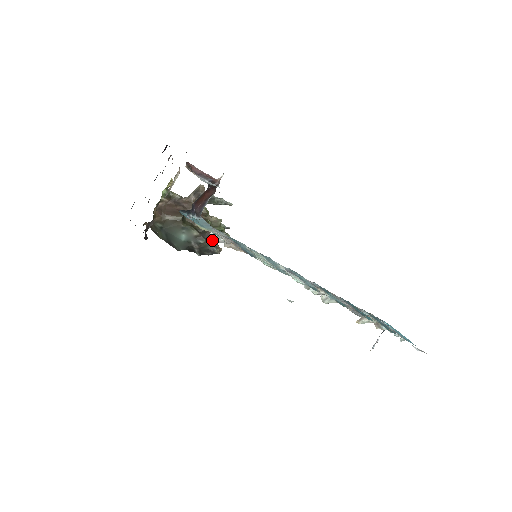
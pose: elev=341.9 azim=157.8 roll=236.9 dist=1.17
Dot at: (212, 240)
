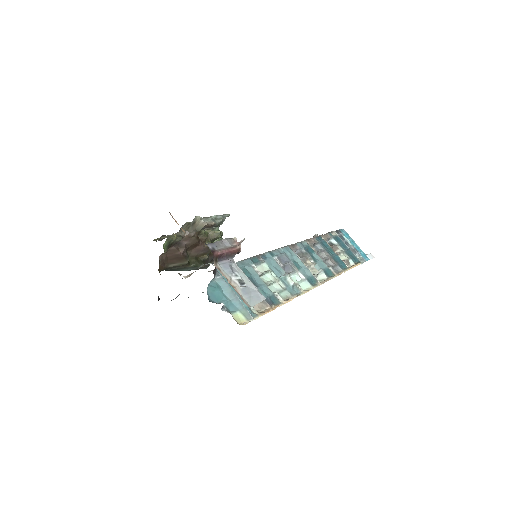
Dot at: occluded
